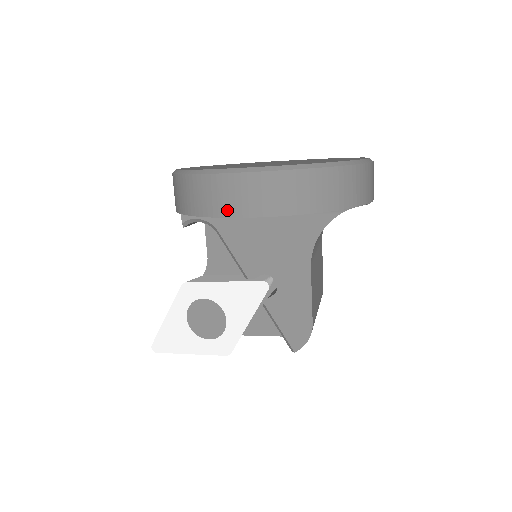
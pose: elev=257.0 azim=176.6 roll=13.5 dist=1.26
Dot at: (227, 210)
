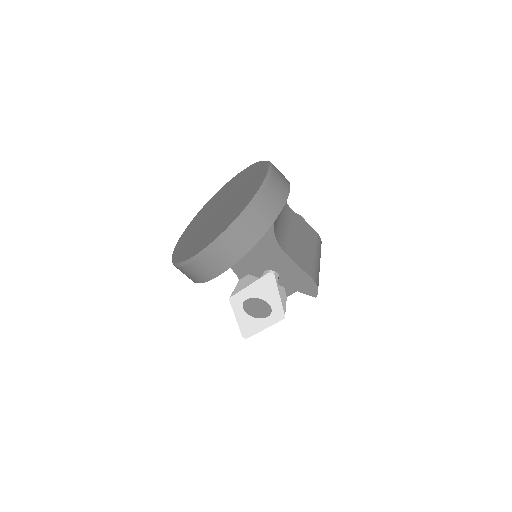
Dot at: (210, 276)
